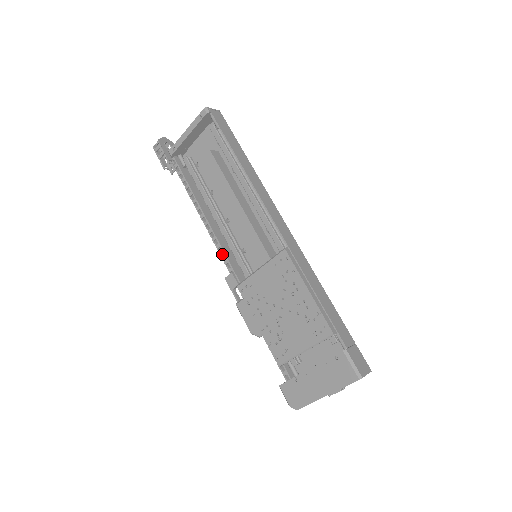
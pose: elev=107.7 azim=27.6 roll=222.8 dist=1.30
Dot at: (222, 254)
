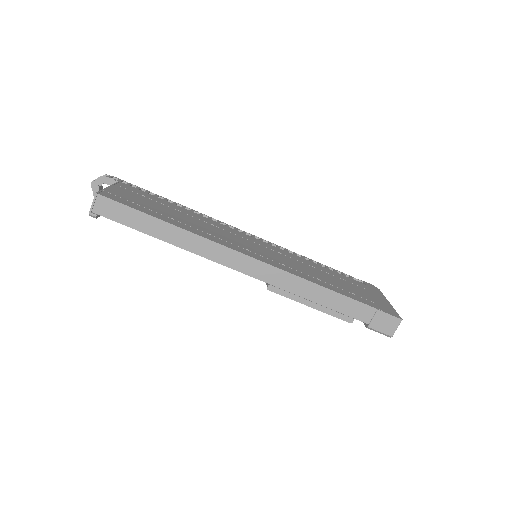
Dot at: occluded
